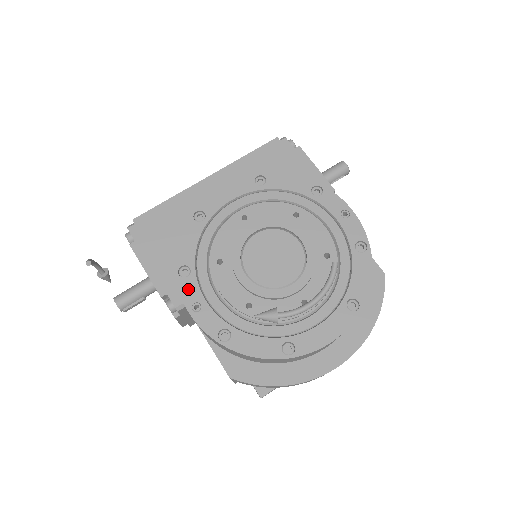
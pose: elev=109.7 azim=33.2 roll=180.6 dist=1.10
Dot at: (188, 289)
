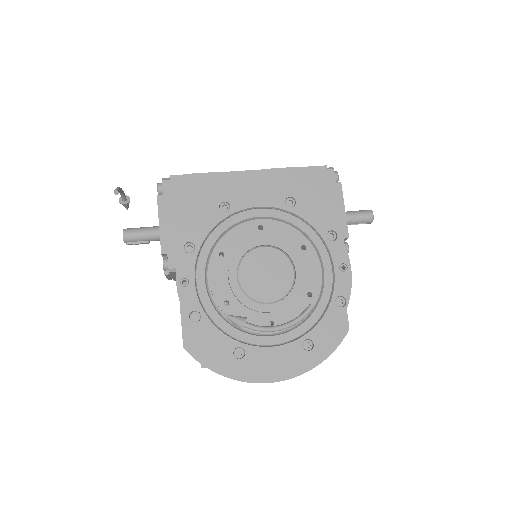
Dot at: (185, 264)
